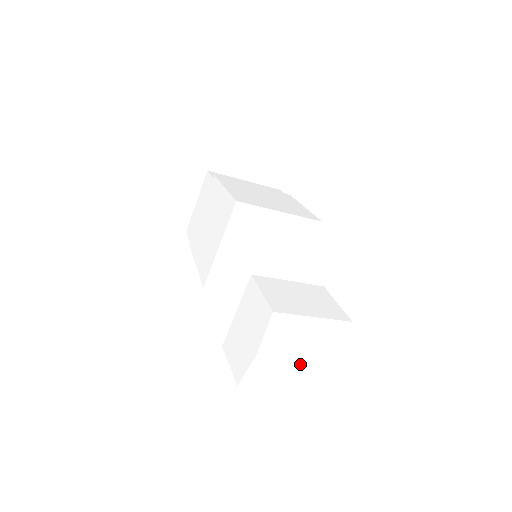
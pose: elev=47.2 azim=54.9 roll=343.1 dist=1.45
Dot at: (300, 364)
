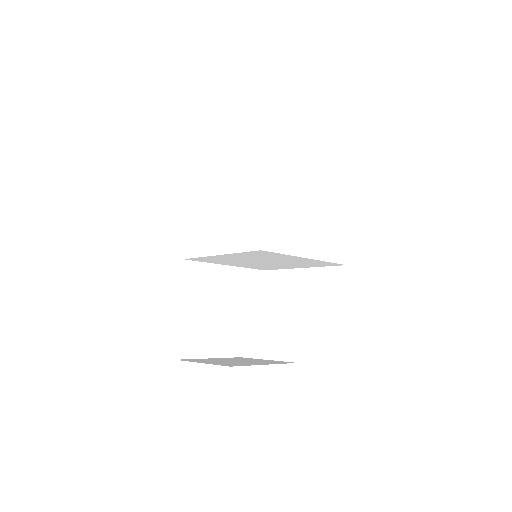
Dot at: occluded
